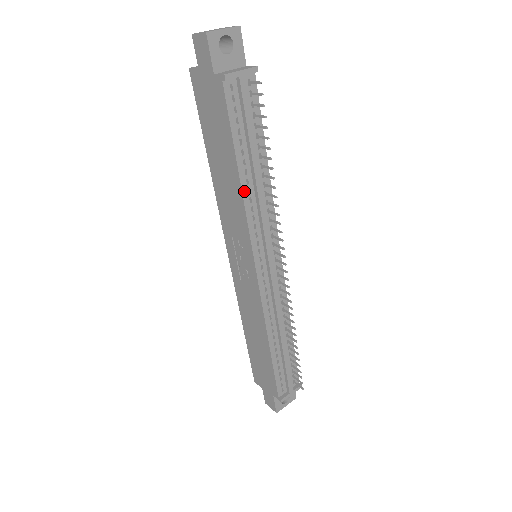
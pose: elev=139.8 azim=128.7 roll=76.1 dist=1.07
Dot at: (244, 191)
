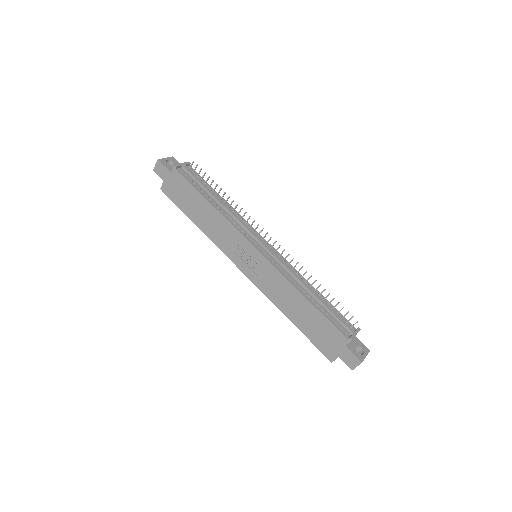
Dot at: (219, 211)
